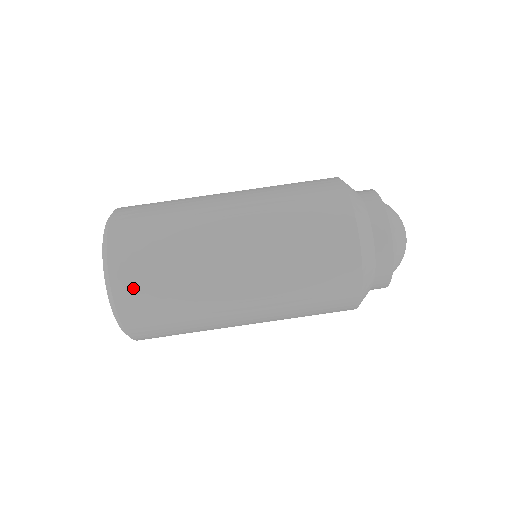
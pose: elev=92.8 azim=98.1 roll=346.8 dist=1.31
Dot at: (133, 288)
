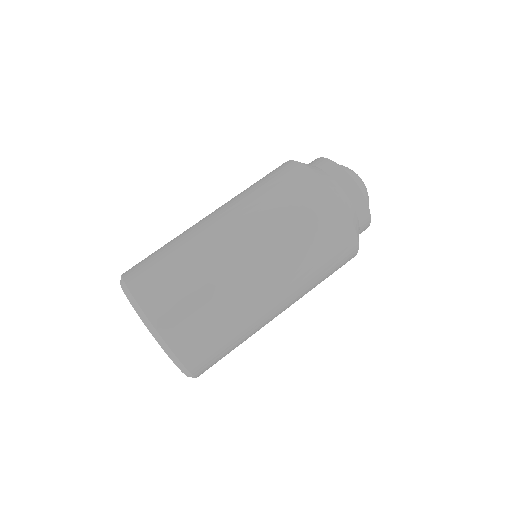
Dot at: (206, 360)
